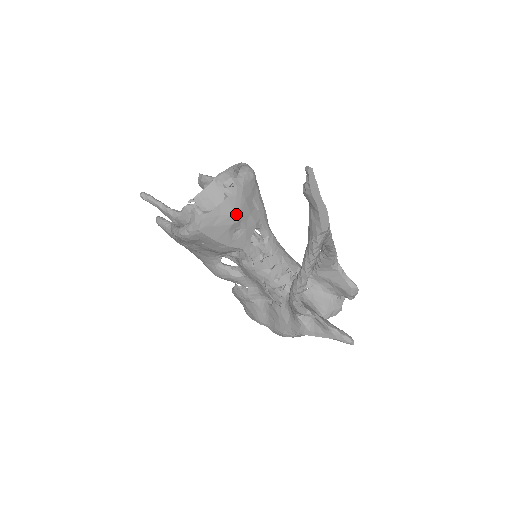
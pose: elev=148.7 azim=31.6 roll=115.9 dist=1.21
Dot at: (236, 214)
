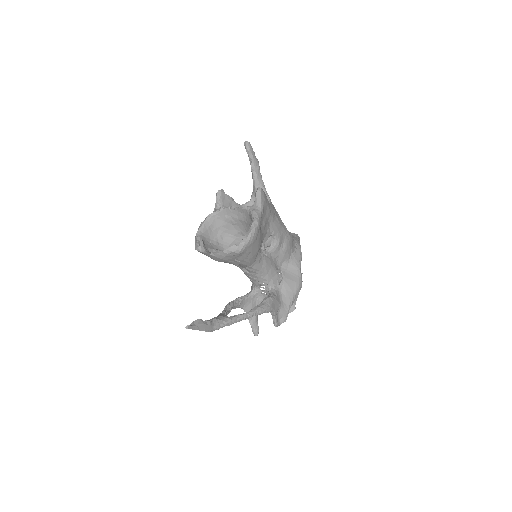
Dot at: occluded
